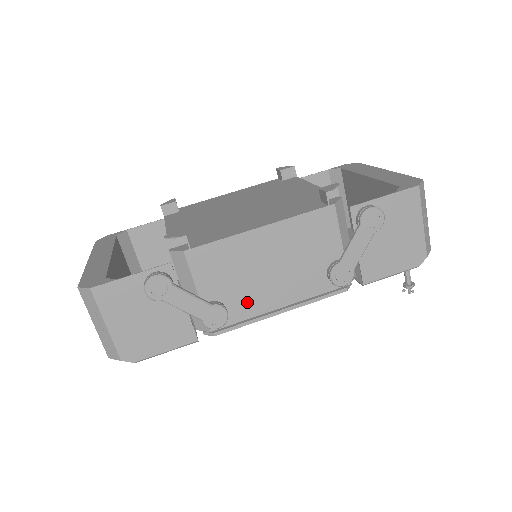
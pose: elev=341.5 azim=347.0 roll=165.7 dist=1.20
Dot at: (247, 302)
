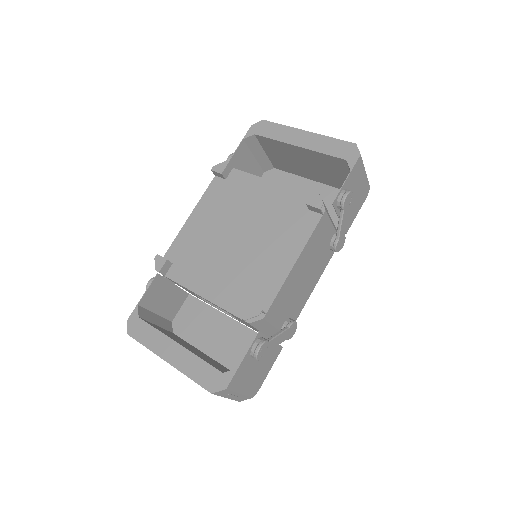
Dot at: (299, 304)
